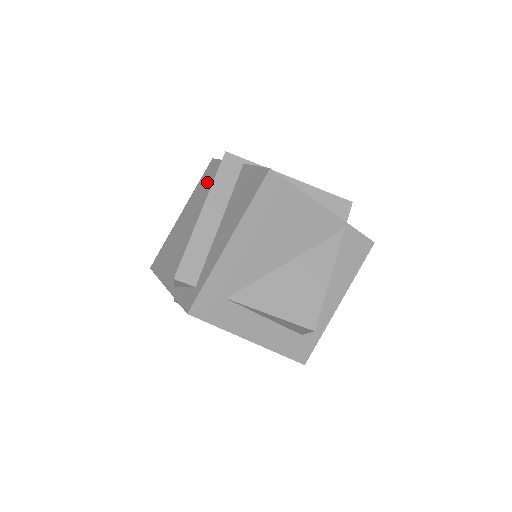
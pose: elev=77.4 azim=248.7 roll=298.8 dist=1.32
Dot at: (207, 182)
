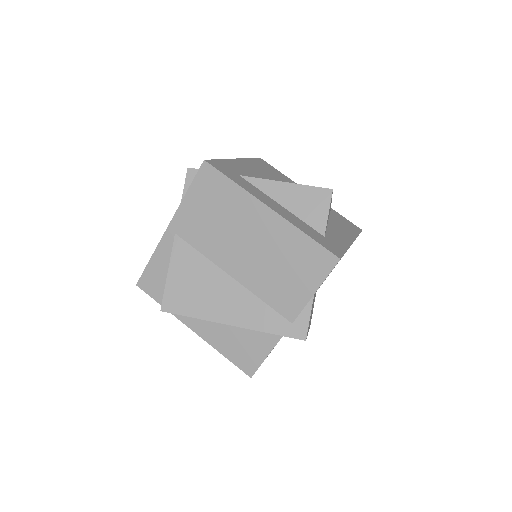
Dot at: occluded
